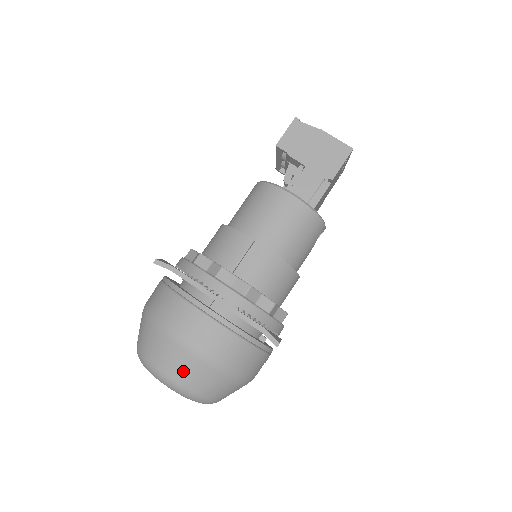
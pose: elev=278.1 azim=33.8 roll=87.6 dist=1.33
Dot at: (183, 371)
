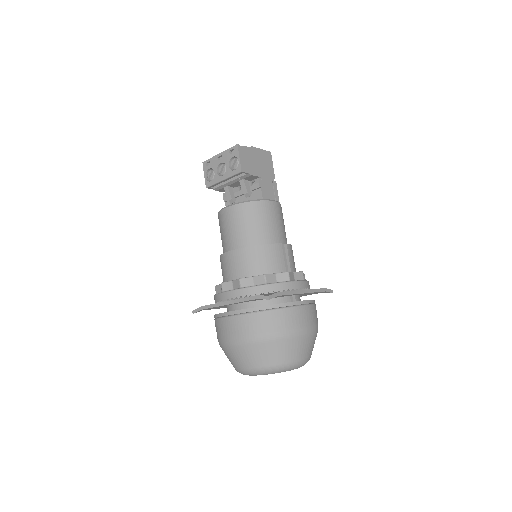
Dot at: (310, 348)
